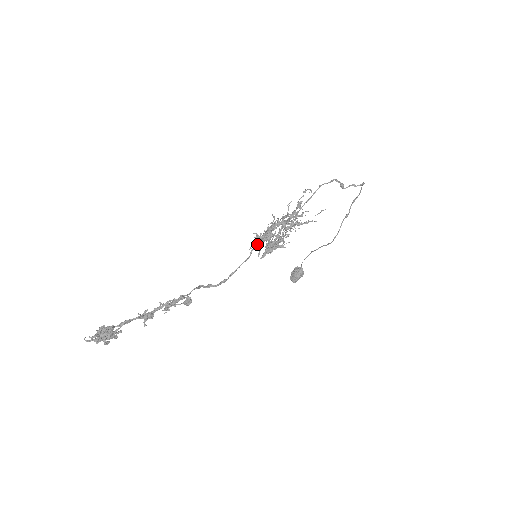
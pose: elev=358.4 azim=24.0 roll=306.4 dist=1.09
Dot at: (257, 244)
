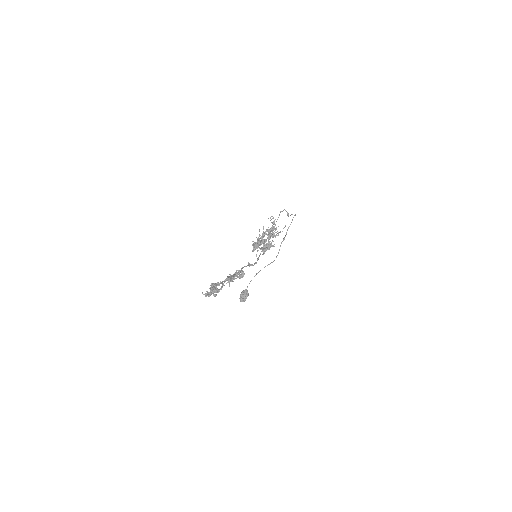
Dot at: (265, 241)
